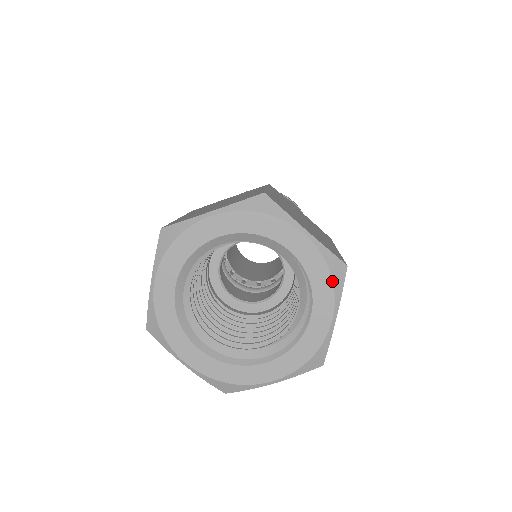
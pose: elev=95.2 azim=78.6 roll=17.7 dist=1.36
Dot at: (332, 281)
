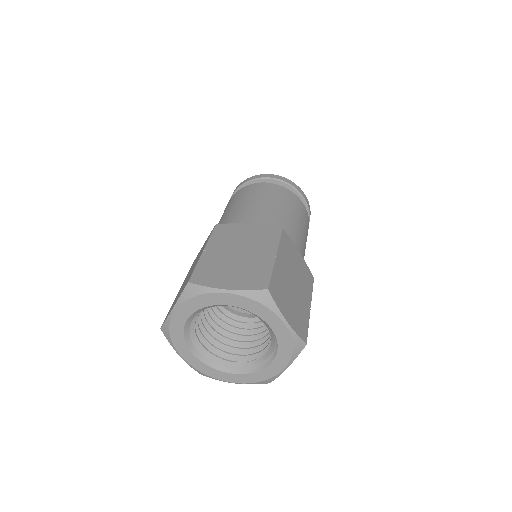
Dot at: (292, 352)
